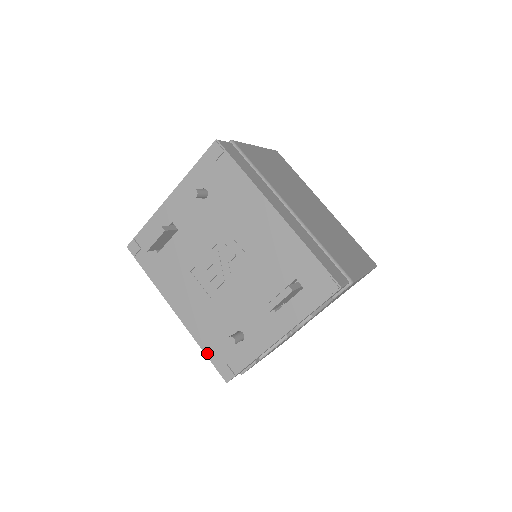
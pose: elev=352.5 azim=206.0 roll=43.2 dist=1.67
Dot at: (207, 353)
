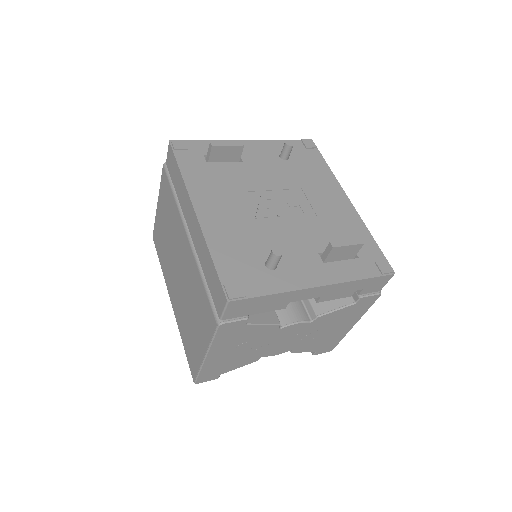
Dot at: (217, 262)
